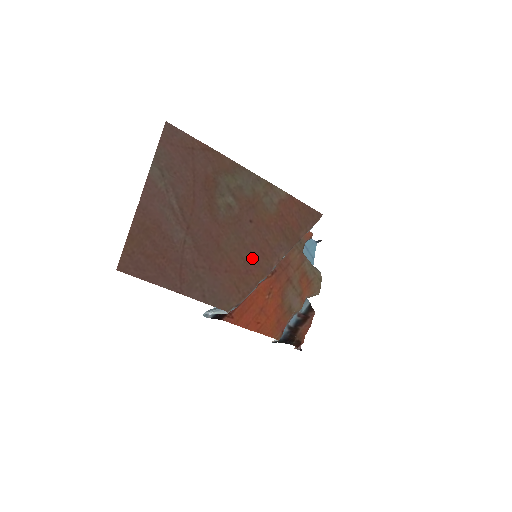
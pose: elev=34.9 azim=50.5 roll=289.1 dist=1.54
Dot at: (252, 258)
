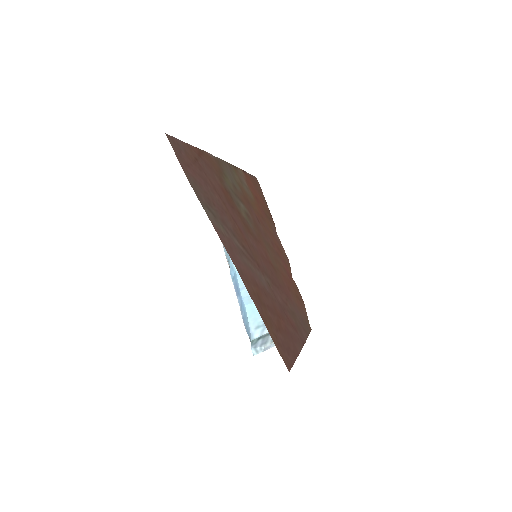
Dot at: (281, 259)
